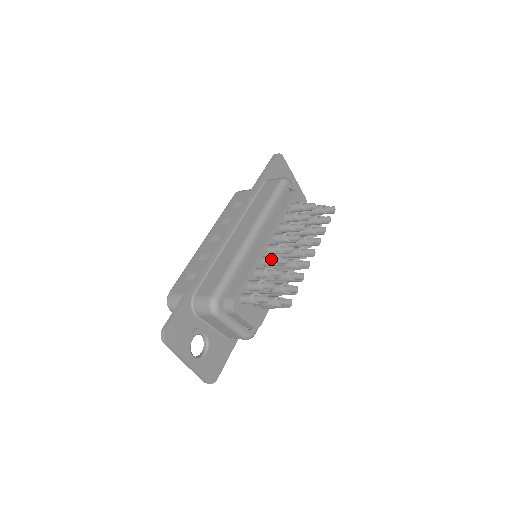
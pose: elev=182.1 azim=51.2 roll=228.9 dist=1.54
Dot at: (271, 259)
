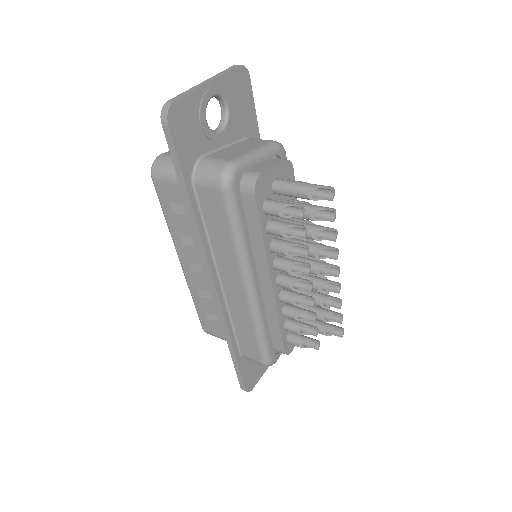
Dot at: occluded
